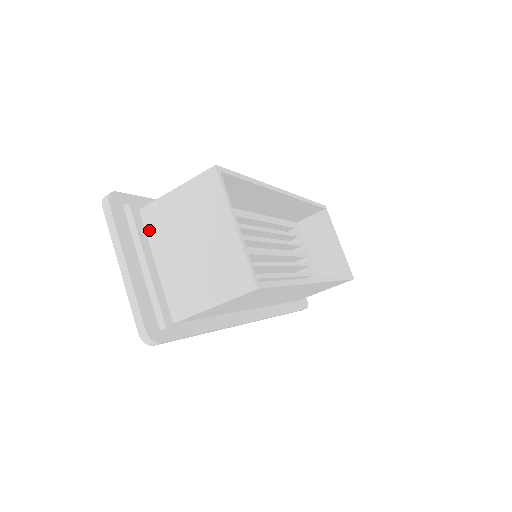
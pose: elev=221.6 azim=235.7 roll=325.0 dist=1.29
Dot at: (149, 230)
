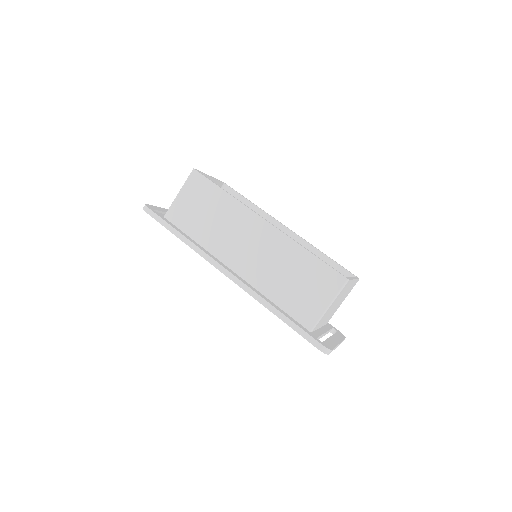
Dot at: occluded
